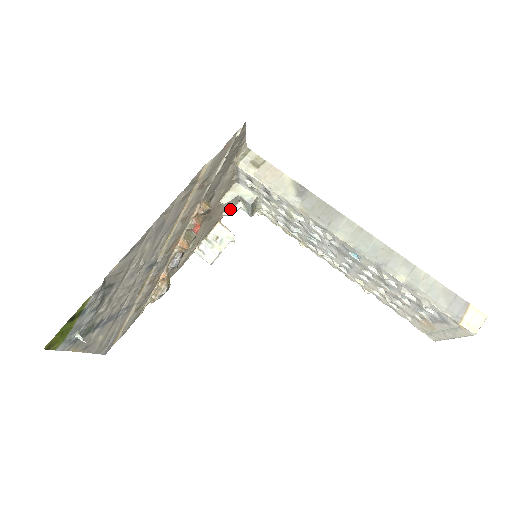
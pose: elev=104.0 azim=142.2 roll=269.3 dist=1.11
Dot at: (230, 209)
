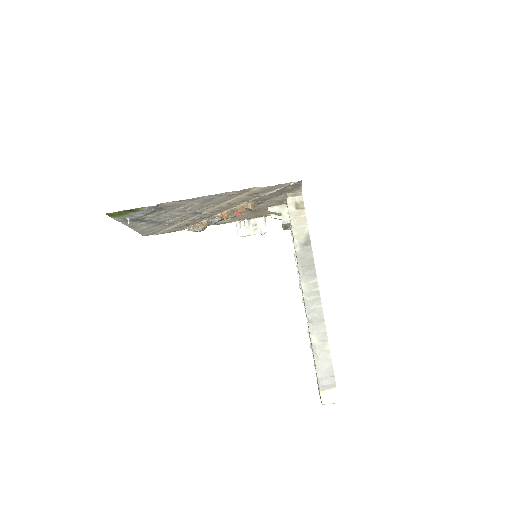
Dot at: (276, 215)
